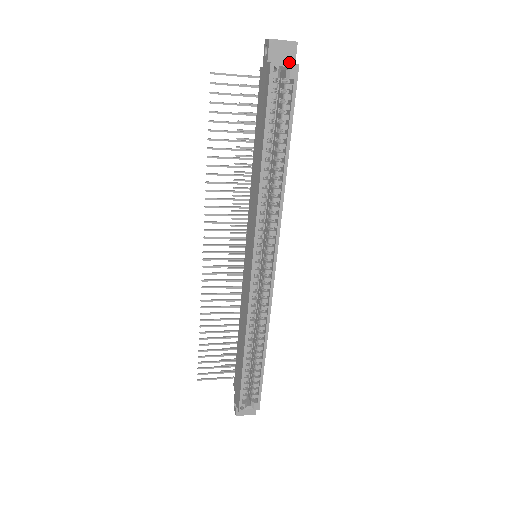
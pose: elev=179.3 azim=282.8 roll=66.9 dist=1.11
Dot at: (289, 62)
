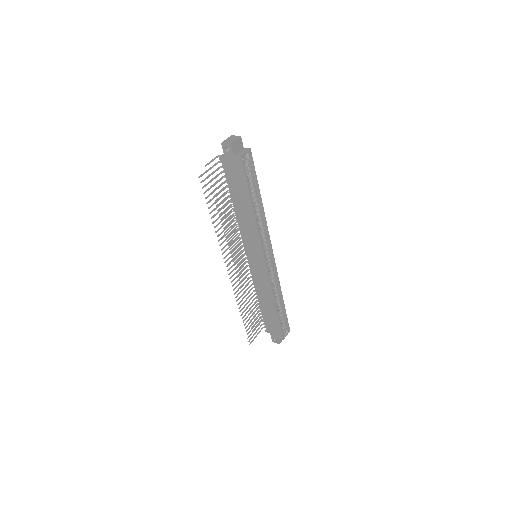
Dot at: (241, 149)
